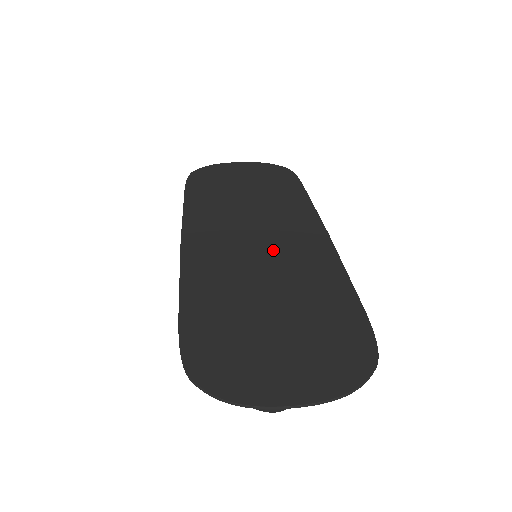
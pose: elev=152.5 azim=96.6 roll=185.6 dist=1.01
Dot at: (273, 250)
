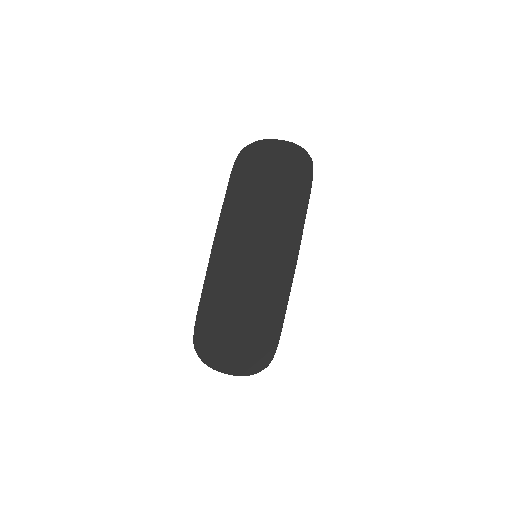
Dot at: (258, 268)
